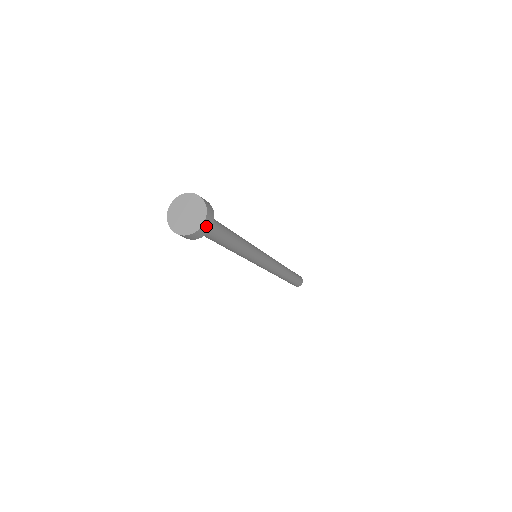
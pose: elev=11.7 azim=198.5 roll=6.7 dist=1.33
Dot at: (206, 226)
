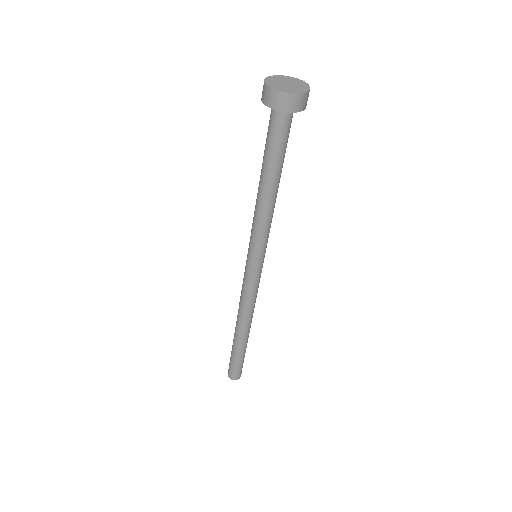
Dot at: (305, 100)
